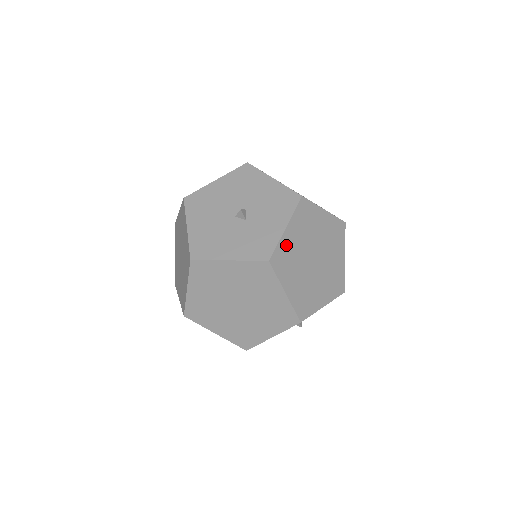
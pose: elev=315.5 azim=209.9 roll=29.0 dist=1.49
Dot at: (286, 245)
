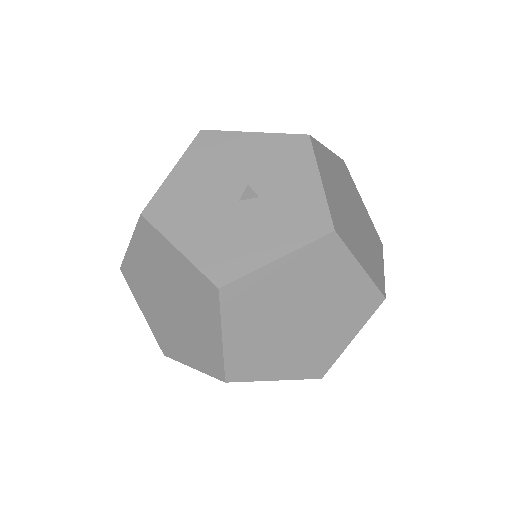
Dot at: (332, 203)
